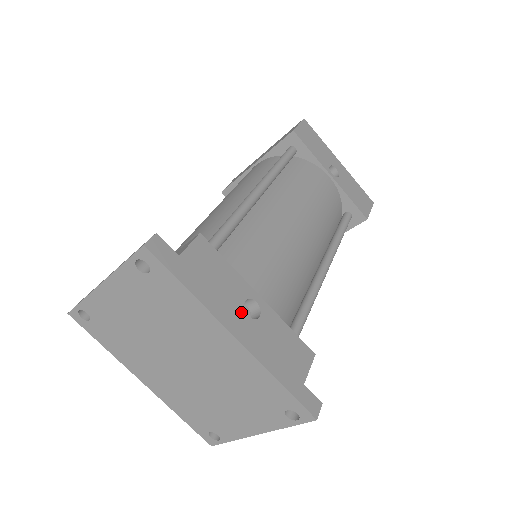
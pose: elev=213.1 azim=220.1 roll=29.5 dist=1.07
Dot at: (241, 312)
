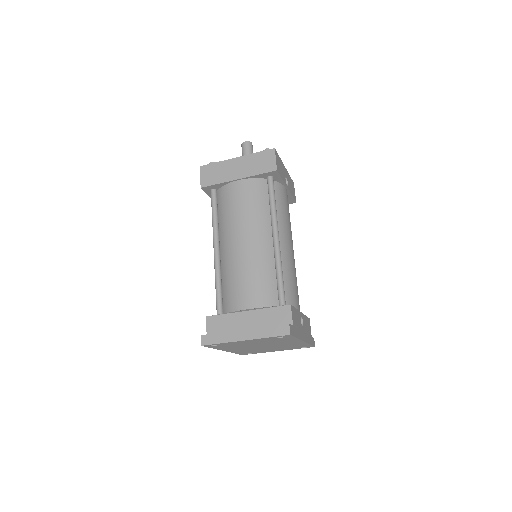
Dot at: (302, 328)
